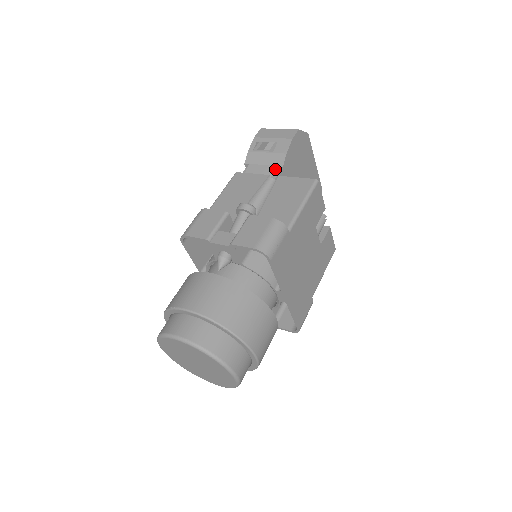
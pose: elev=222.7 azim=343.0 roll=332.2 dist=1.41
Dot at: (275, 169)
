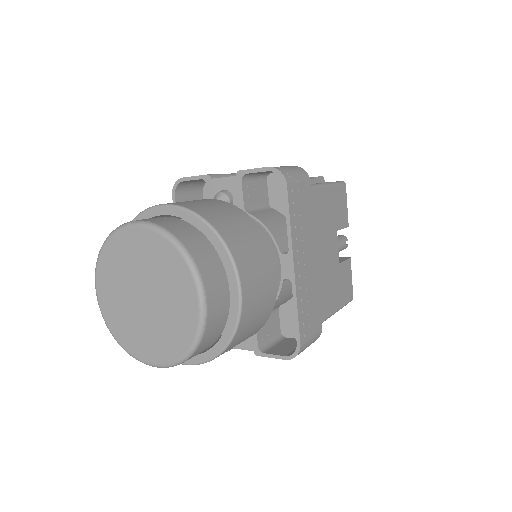
Dot at: occluded
